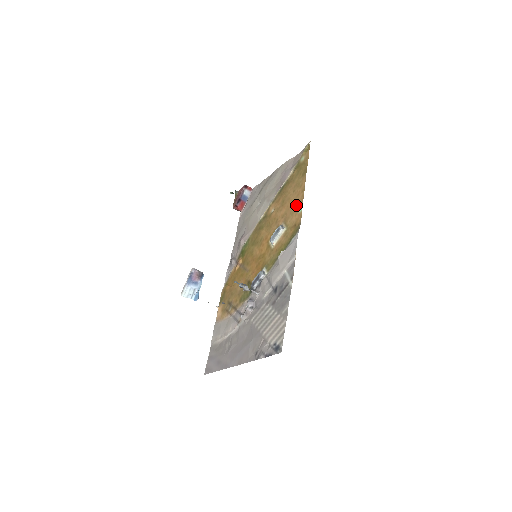
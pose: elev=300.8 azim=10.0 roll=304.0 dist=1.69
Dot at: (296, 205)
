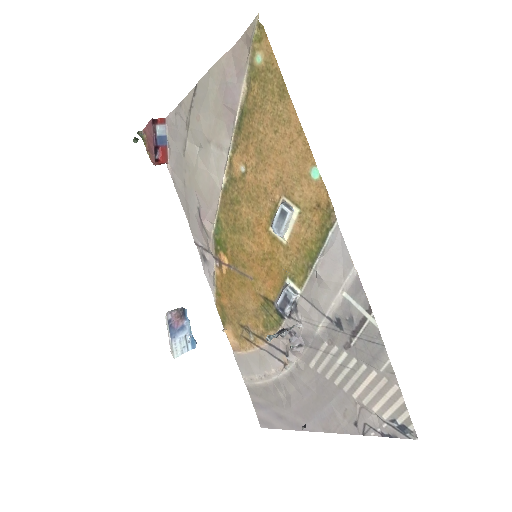
Dot at: (299, 164)
